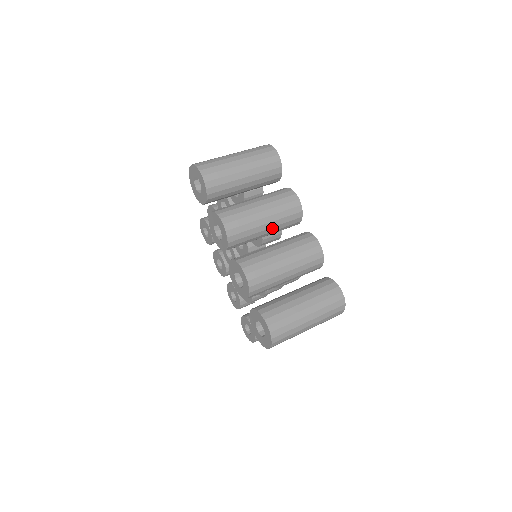
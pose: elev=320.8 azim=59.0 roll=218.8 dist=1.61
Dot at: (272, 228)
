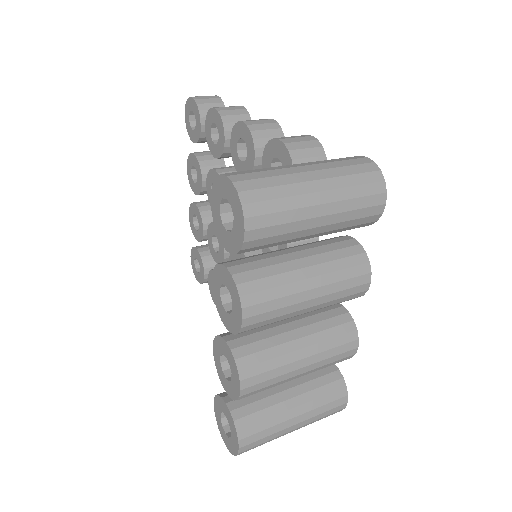
Dot at: occluded
